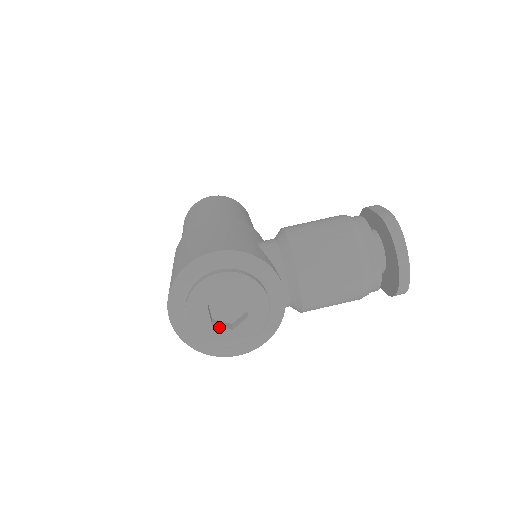
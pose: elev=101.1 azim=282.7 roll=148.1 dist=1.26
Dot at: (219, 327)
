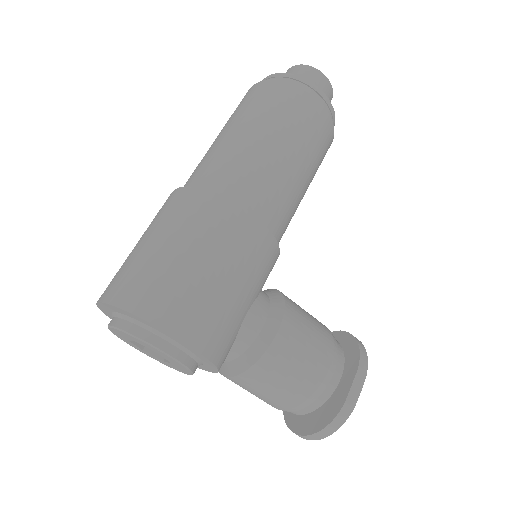
Dot at: (133, 343)
